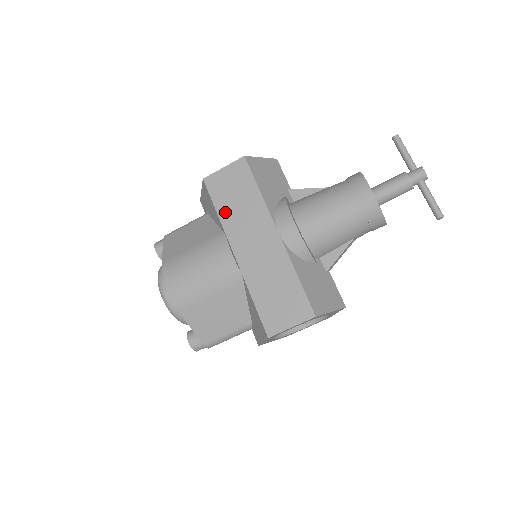
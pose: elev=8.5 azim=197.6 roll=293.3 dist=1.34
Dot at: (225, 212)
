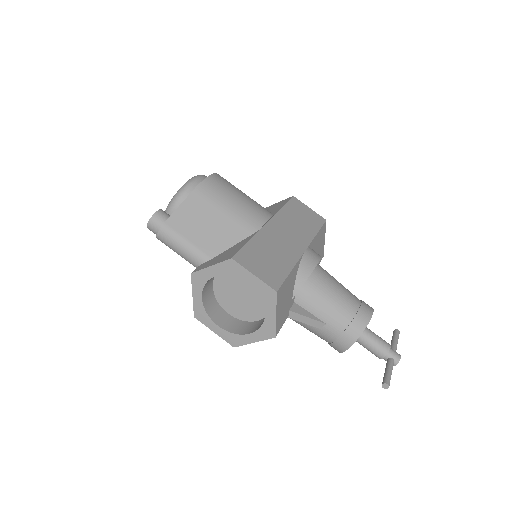
Dot at: (287, 212)
